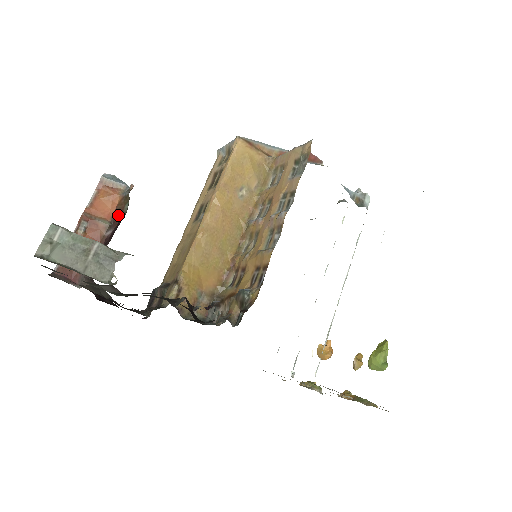
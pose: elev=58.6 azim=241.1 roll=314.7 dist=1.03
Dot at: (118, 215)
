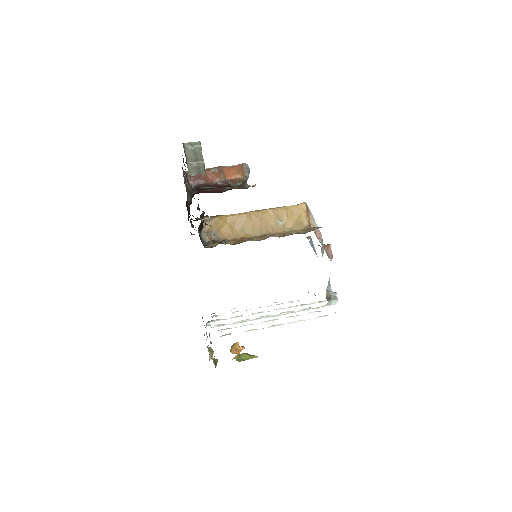
Dot at: (232, 182)
